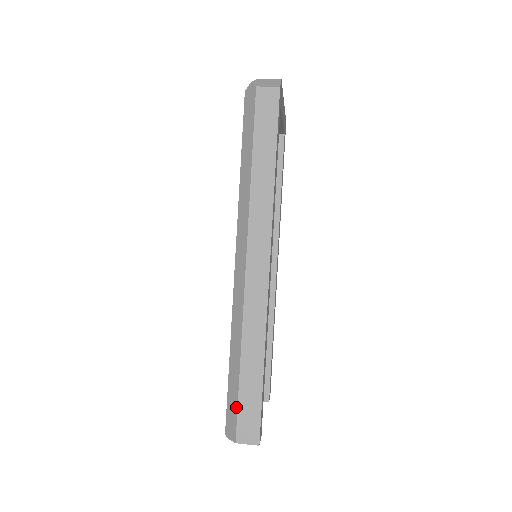
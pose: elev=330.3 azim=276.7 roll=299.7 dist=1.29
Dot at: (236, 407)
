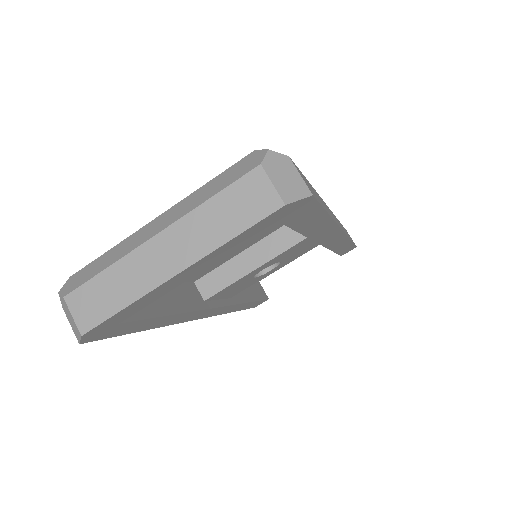
Dot at: occluded
